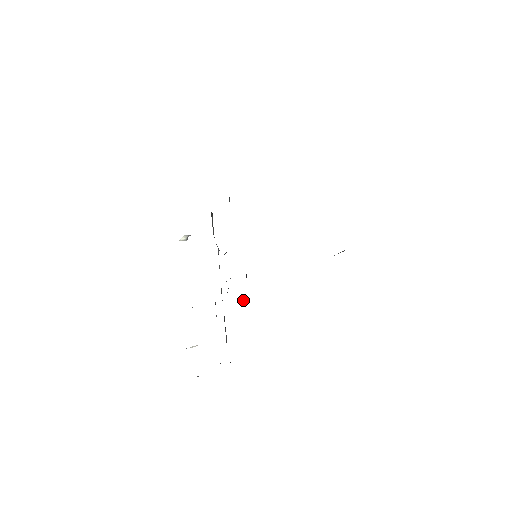
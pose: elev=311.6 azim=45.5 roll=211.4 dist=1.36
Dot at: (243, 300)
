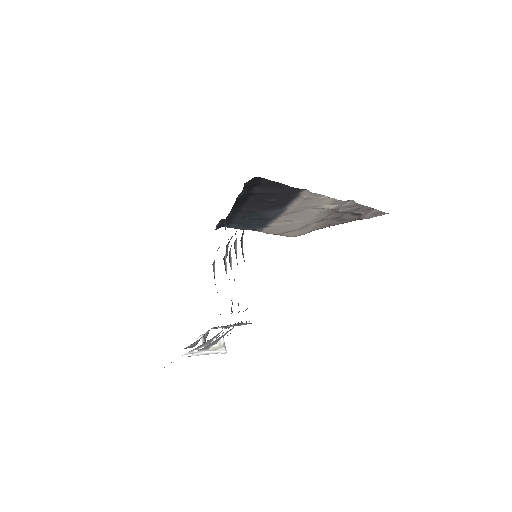
Dot at: occluded
